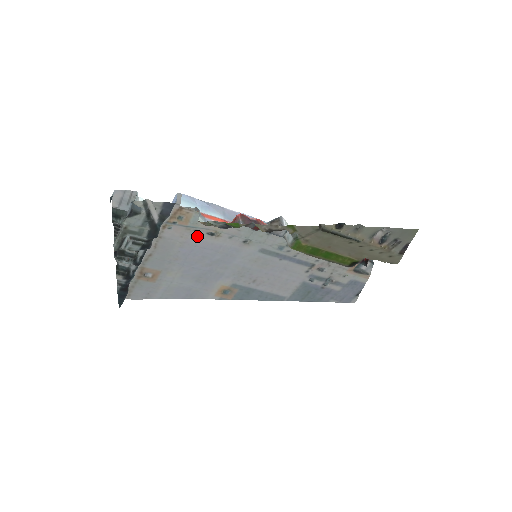
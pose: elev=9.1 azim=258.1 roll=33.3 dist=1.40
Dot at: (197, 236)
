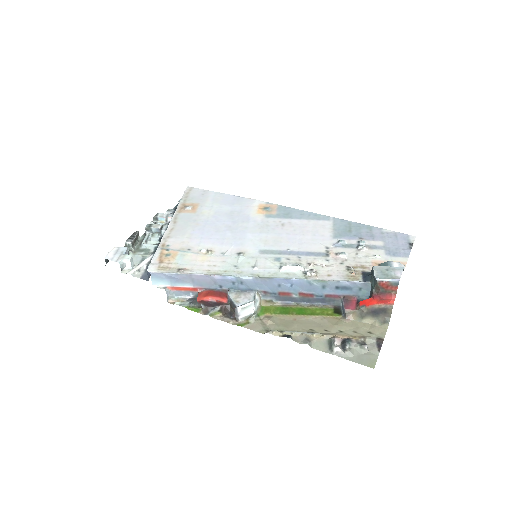
Dot at: (195, 245)
